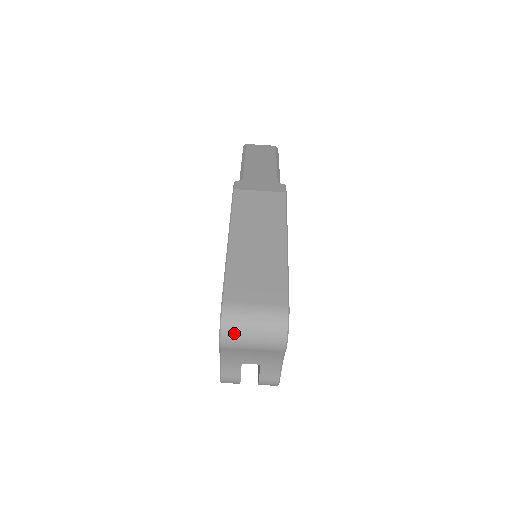
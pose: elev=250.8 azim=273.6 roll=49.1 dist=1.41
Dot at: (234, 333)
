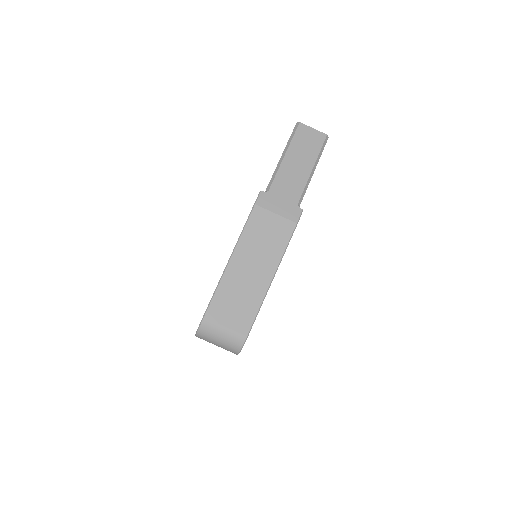
Dot at: (205, 338)
